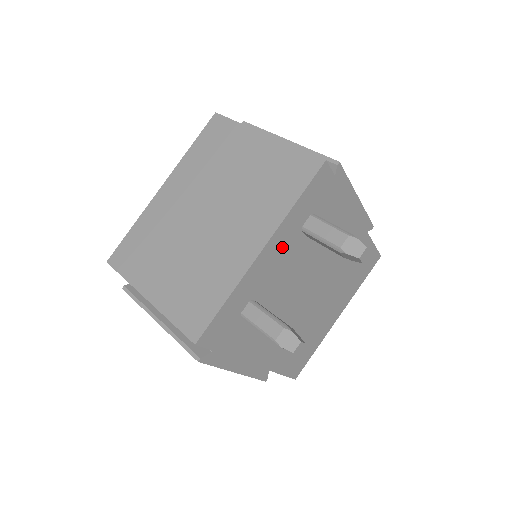
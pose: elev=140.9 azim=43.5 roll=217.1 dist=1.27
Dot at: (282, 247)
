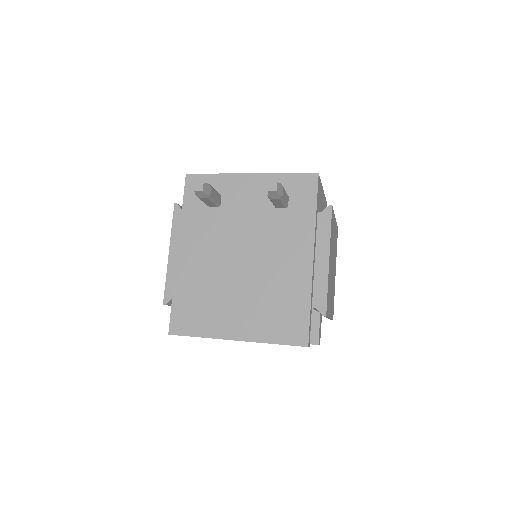
Dot at: (259, 190)
